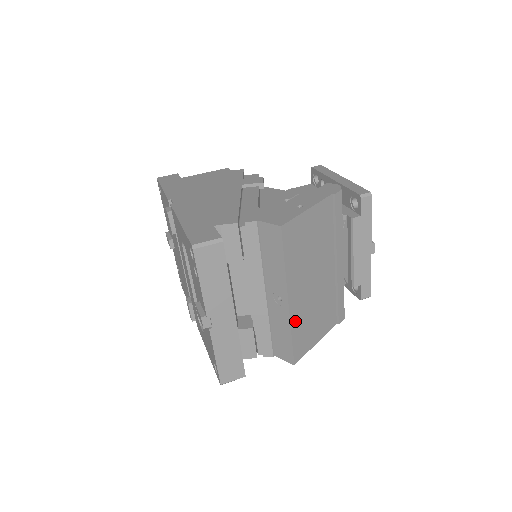
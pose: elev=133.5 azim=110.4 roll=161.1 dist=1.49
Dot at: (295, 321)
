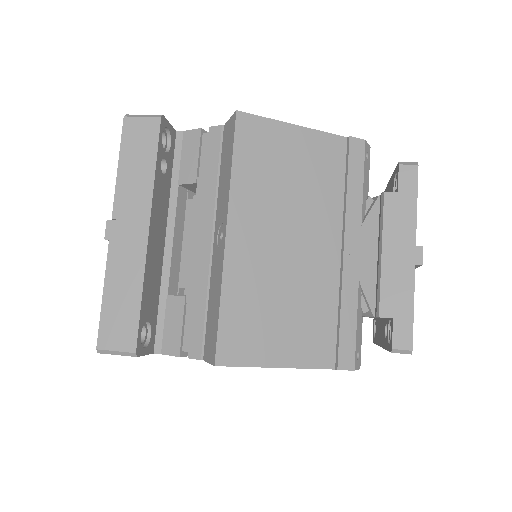
Dot at: (234, 280)
